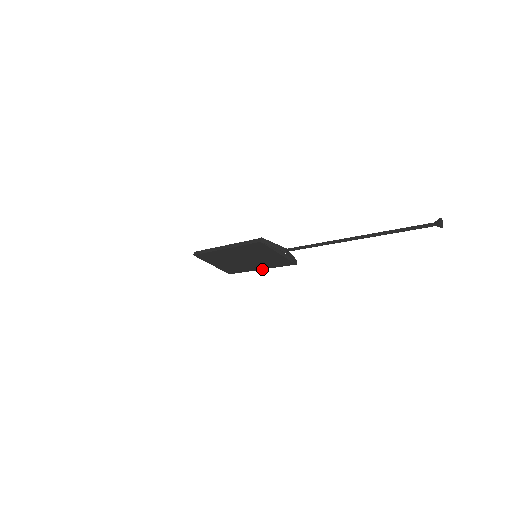
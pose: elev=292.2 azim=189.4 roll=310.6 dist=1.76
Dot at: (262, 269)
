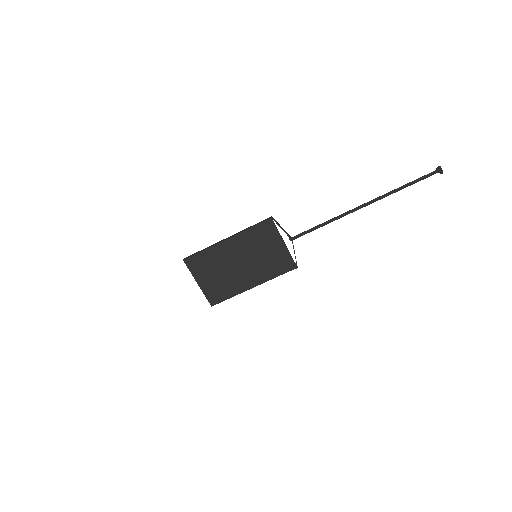
Dot at: (255, 286)
